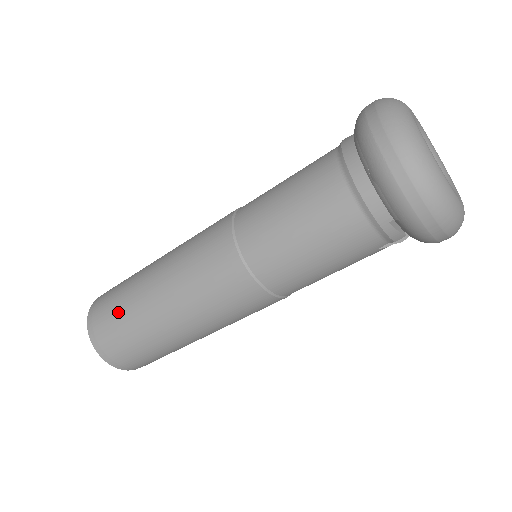
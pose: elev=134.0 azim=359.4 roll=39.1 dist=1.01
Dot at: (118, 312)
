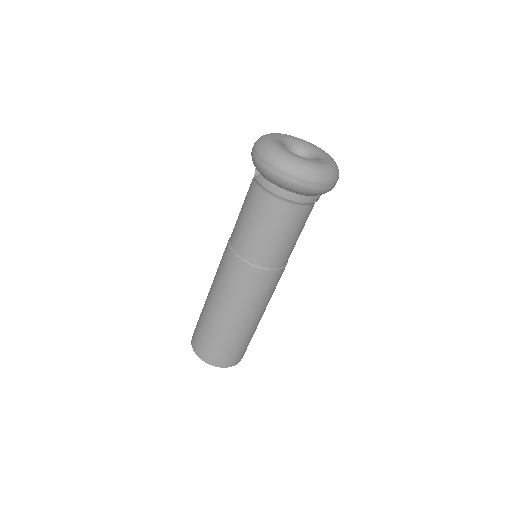
Dot at: (219, 343)
